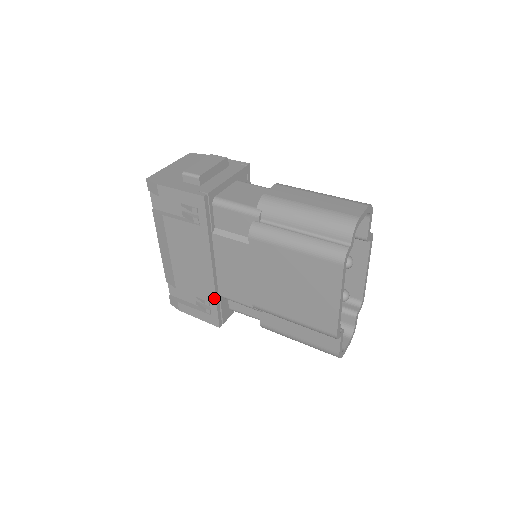
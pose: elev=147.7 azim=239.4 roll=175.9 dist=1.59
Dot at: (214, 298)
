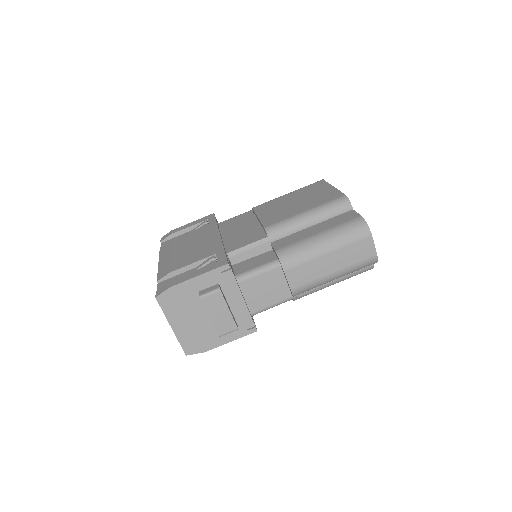
Dot at: occluded
